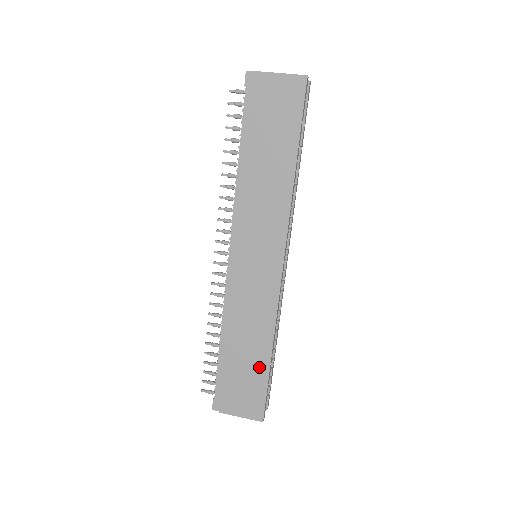
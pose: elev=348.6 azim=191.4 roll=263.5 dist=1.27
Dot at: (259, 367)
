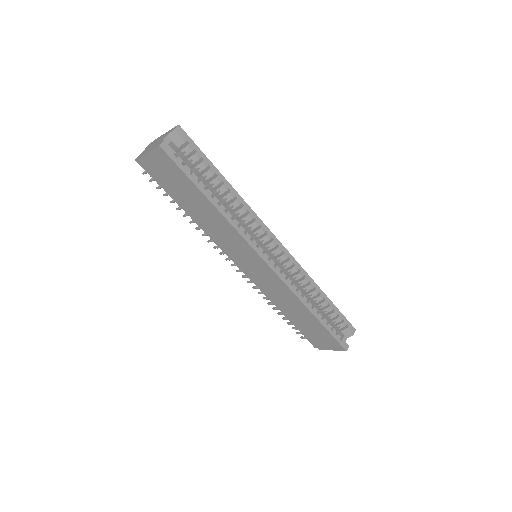
Dot at: (314, 323)
